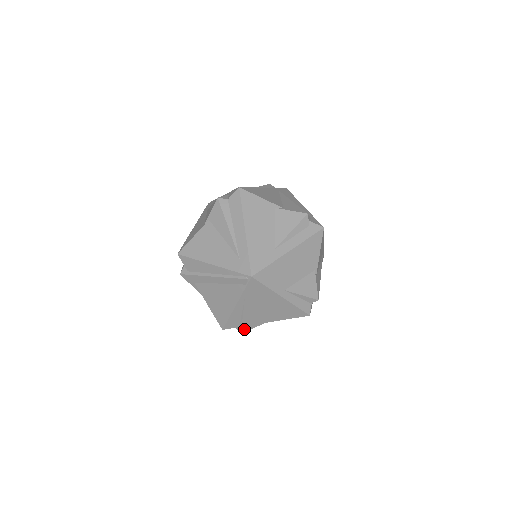
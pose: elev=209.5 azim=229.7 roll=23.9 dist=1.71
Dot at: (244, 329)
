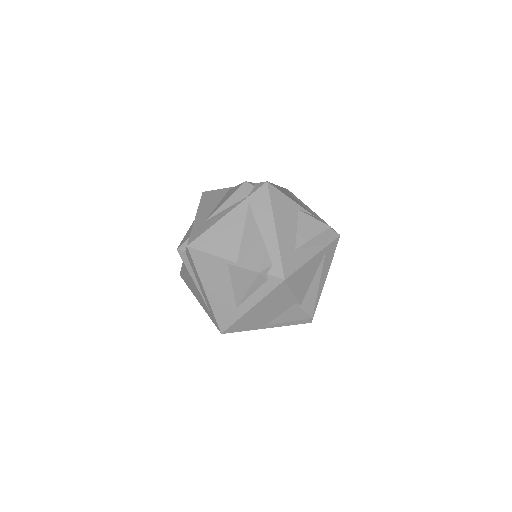
Dot at: occluded
